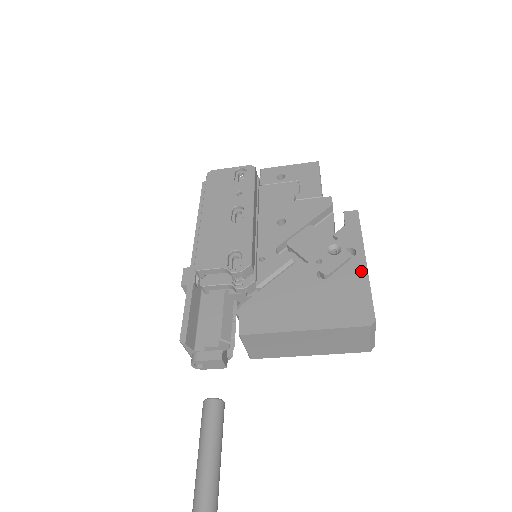
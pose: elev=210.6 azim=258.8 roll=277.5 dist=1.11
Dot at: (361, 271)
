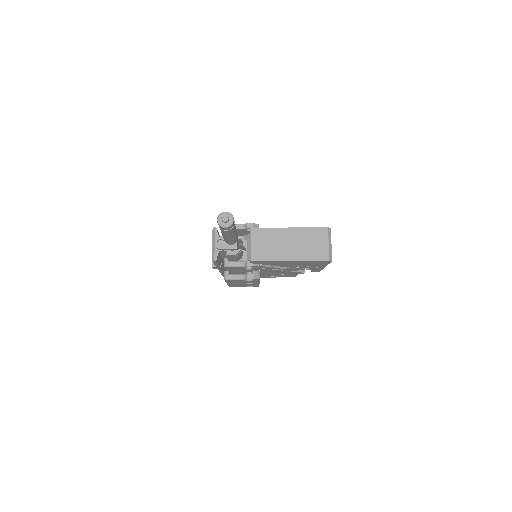
Dot at: occluded
